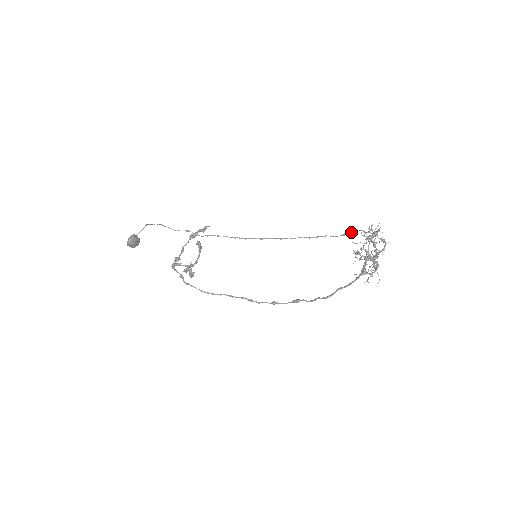
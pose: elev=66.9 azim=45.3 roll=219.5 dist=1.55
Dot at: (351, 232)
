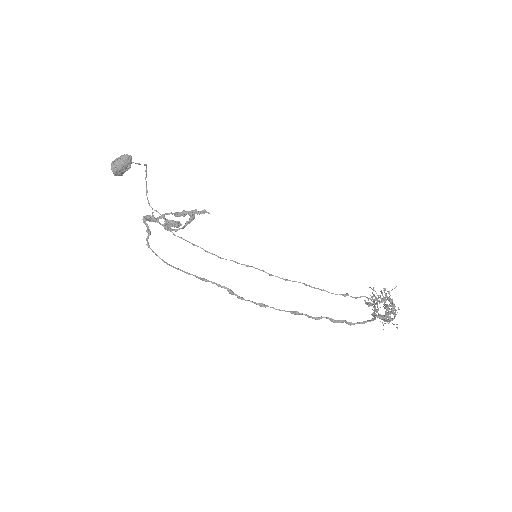
Dot at: occluded
